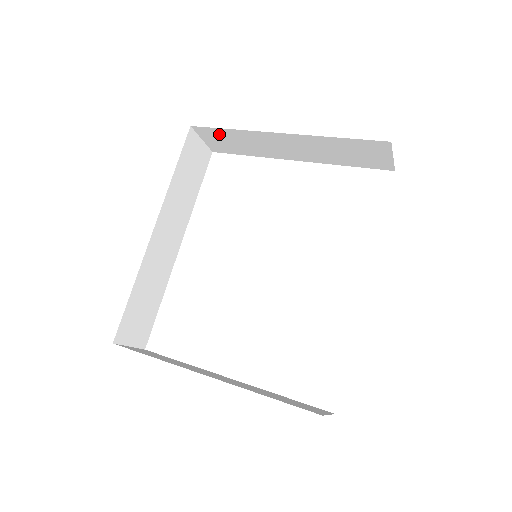
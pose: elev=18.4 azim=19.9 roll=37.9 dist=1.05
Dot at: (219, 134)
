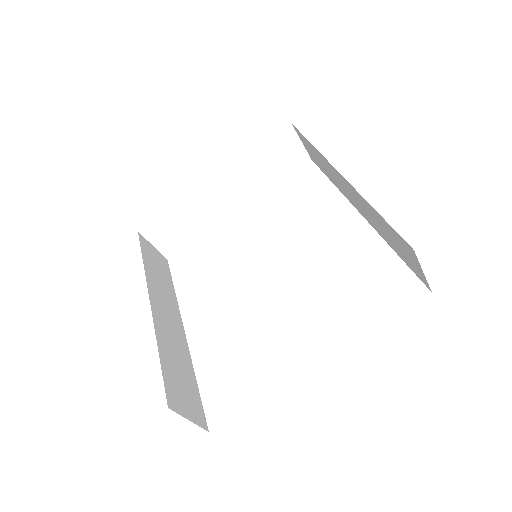
Dot at: (165, 224)
